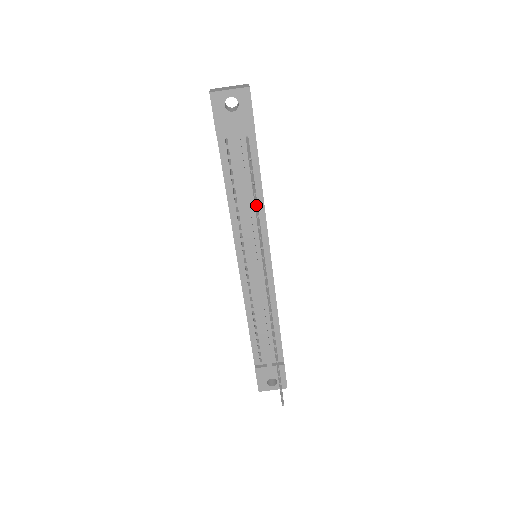
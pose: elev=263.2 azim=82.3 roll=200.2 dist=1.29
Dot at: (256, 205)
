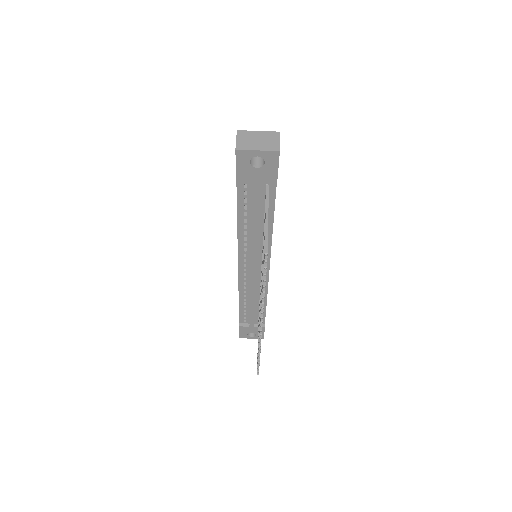
Dot at: (264, 280)
